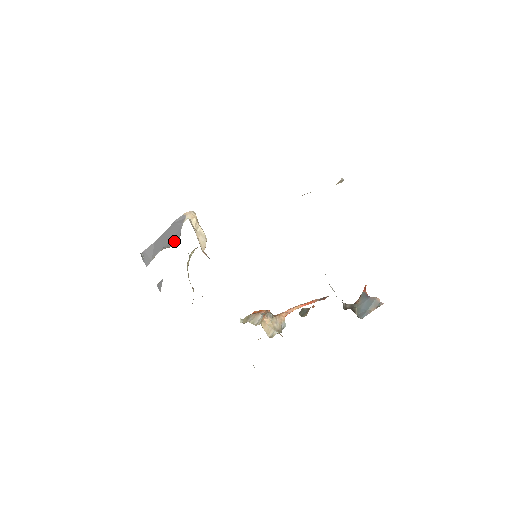
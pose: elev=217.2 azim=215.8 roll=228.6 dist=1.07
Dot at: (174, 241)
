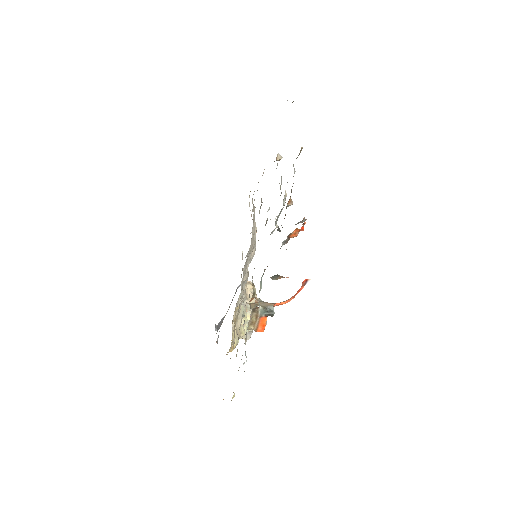
Dot at: occluded
